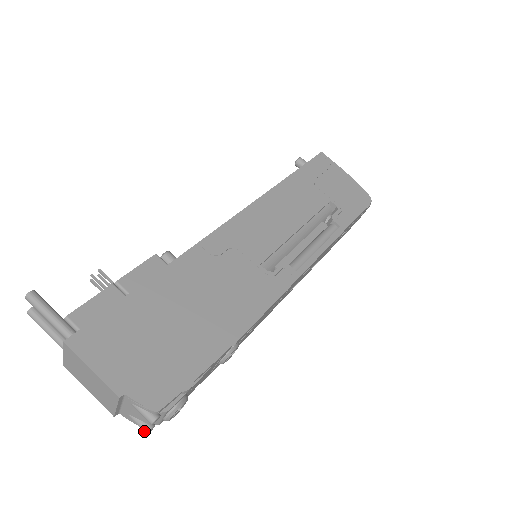
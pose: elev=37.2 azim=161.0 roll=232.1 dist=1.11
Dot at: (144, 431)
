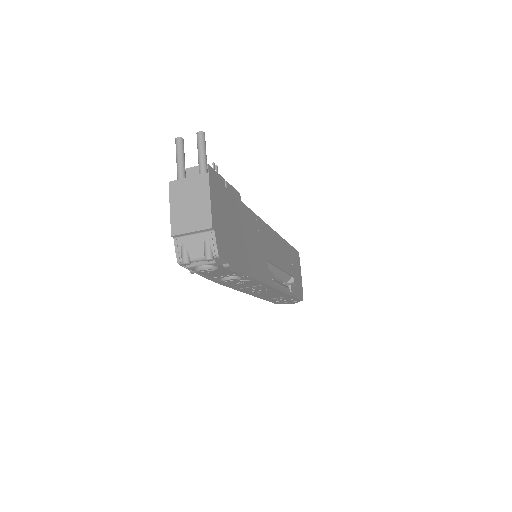
Dot at: (184, 260)
